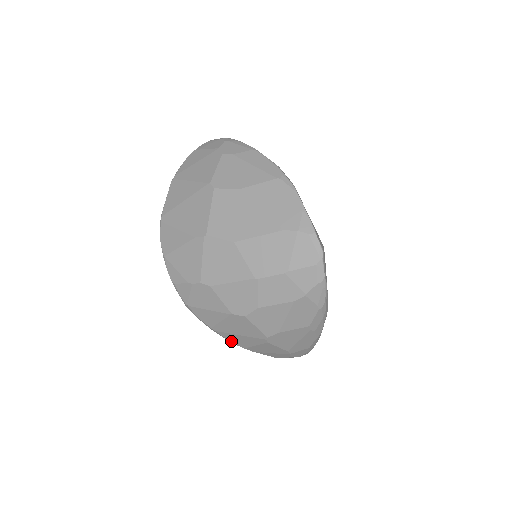
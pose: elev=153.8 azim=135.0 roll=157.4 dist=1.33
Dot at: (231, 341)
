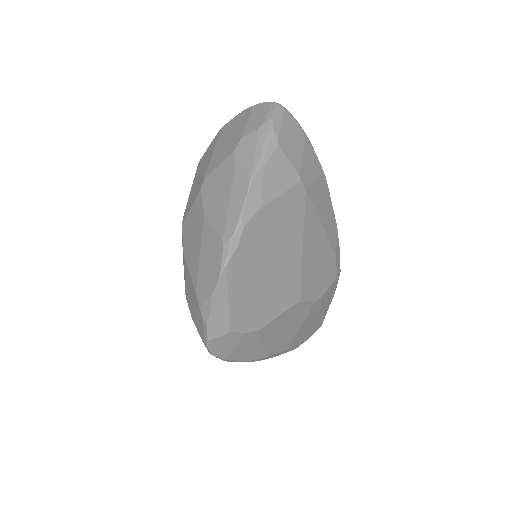
Dot at: occluded
